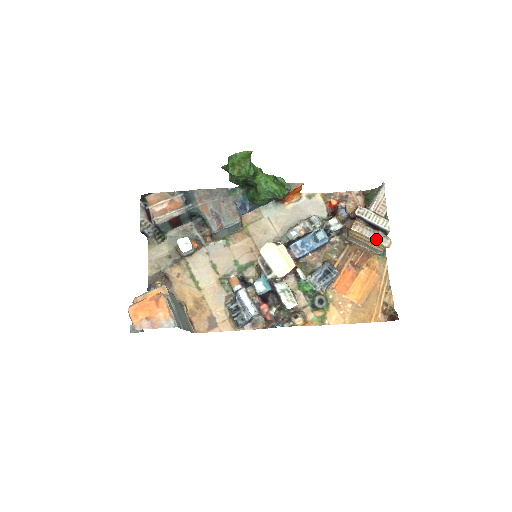
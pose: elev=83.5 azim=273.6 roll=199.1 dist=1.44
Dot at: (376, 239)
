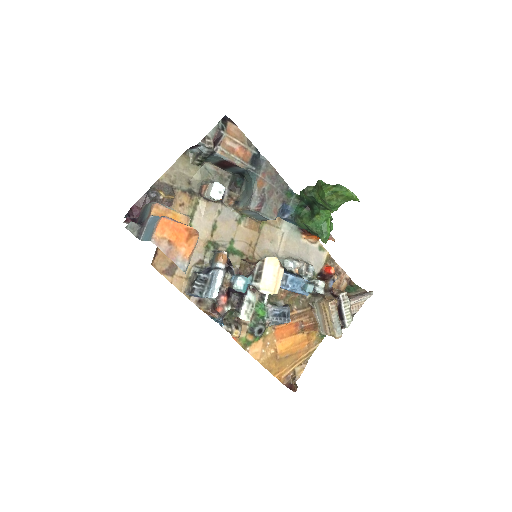
Dot at: (336, 326)
